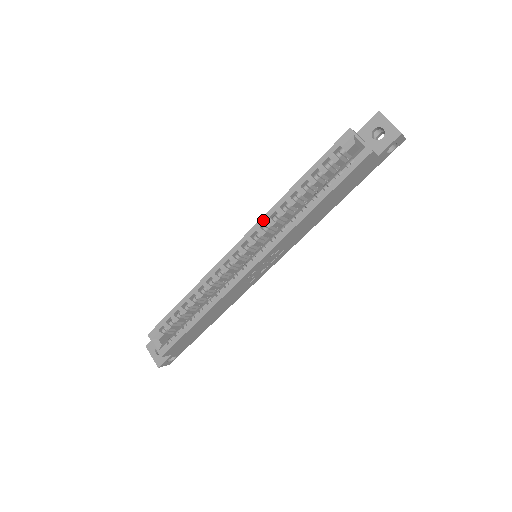
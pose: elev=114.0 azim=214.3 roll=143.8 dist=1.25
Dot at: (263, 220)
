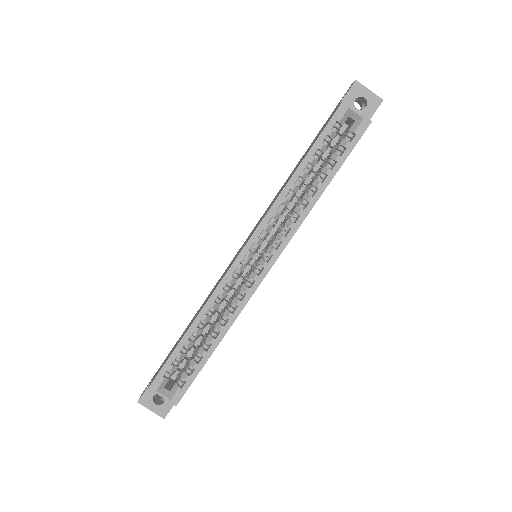
Dot at: (269, 216)
